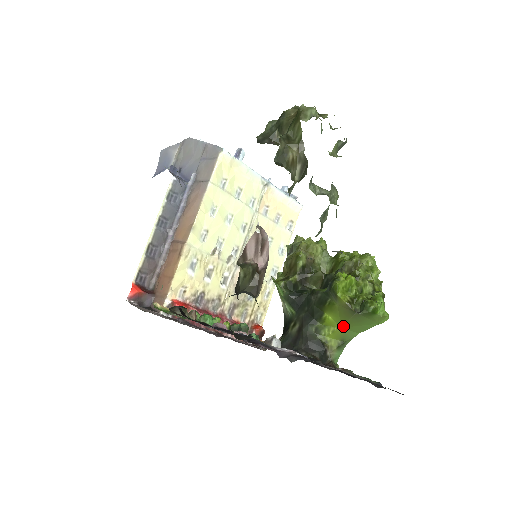
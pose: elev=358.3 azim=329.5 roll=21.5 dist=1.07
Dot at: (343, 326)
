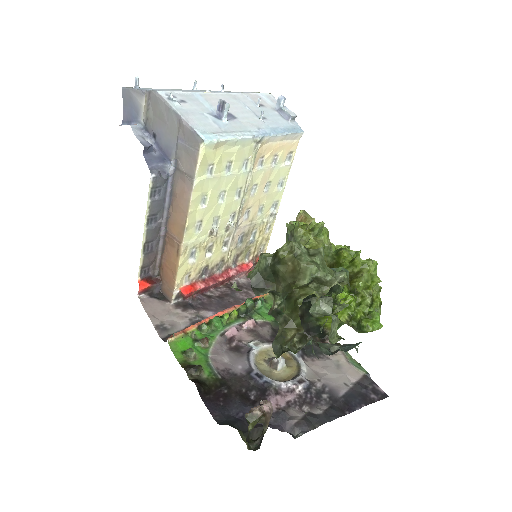
Dot at: occluded
